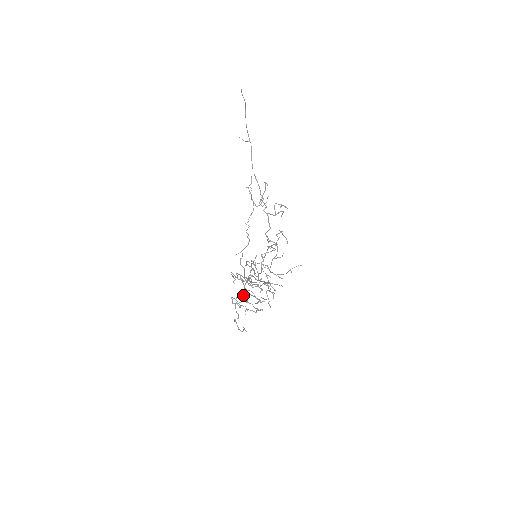
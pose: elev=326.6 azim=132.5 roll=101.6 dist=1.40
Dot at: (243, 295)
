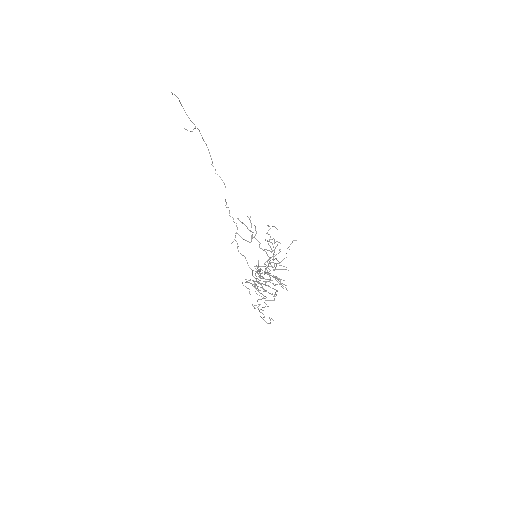
Dot at: (255, 284)
